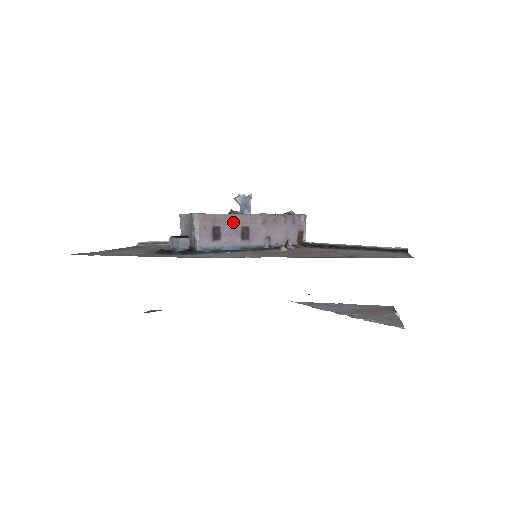
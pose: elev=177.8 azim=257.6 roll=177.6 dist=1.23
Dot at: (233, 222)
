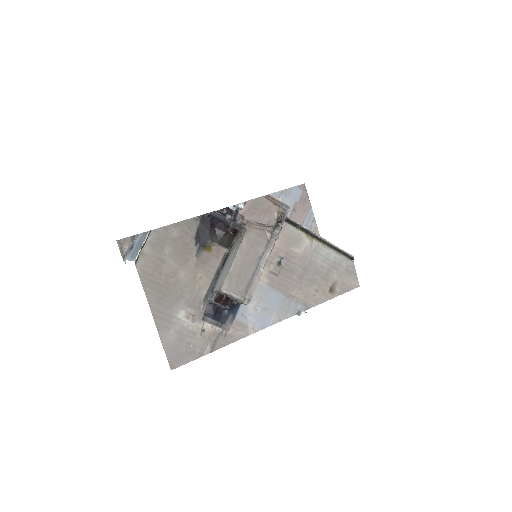
Dot at: occluded
